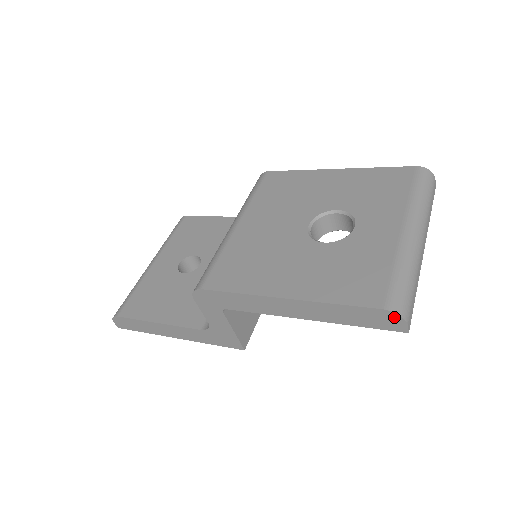
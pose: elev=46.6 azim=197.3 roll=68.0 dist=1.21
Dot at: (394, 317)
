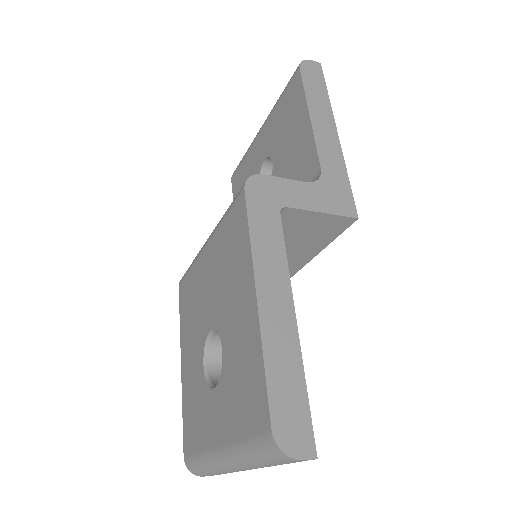
Dot at: occluded
